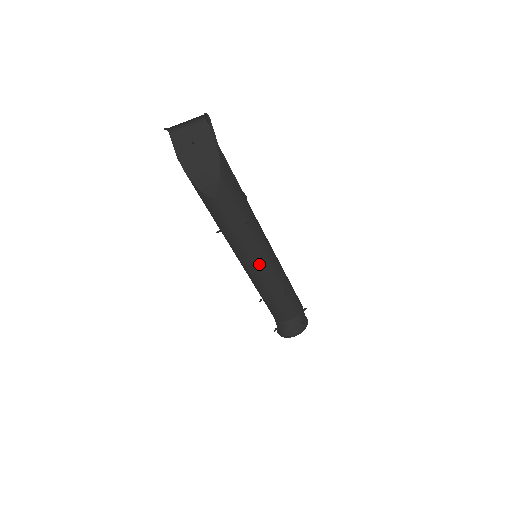
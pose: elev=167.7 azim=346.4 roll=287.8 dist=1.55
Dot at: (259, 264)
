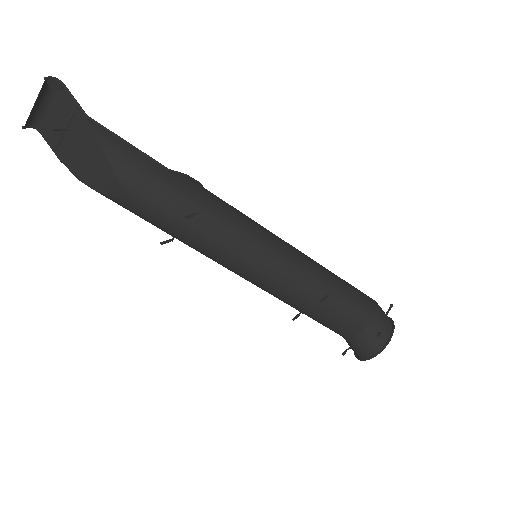
Dot at: (255, 268)
